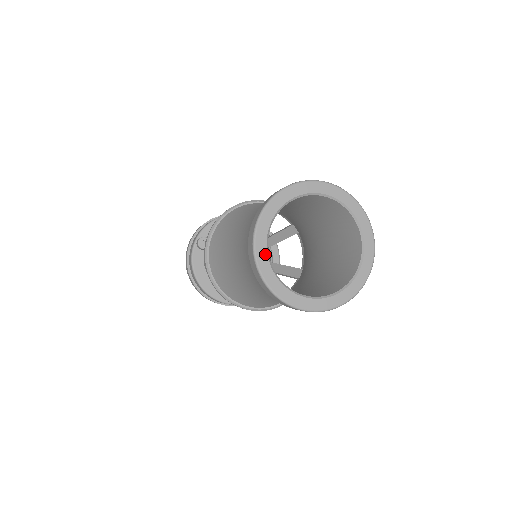
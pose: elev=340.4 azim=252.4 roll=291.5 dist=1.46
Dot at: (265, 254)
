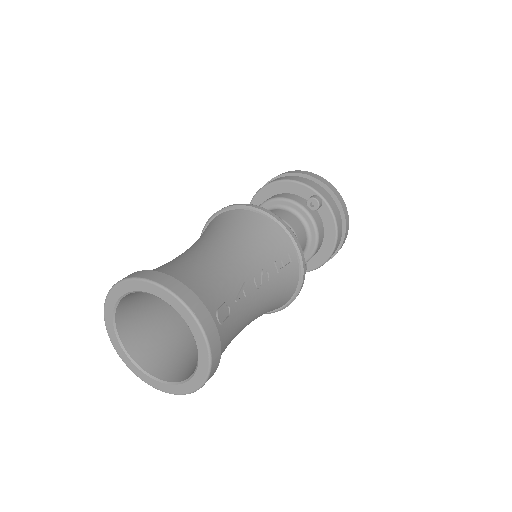
Dot at: (118, 344)
